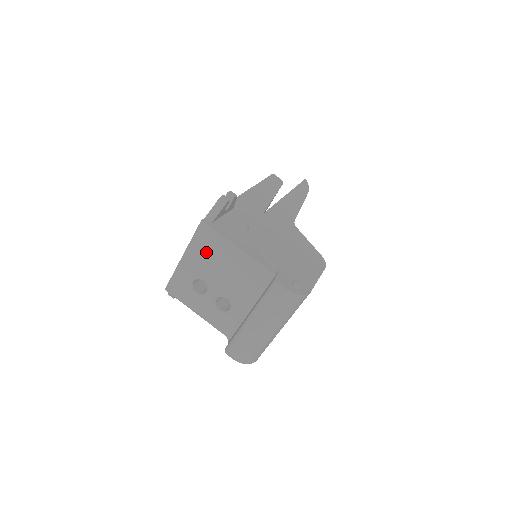
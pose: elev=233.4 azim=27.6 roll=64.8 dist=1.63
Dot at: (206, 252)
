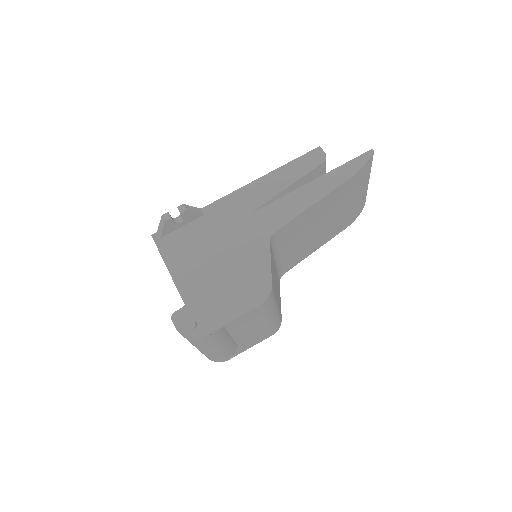
Dot at: occluded
